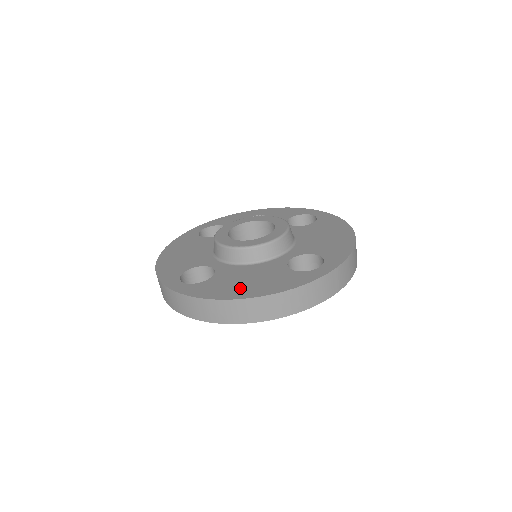
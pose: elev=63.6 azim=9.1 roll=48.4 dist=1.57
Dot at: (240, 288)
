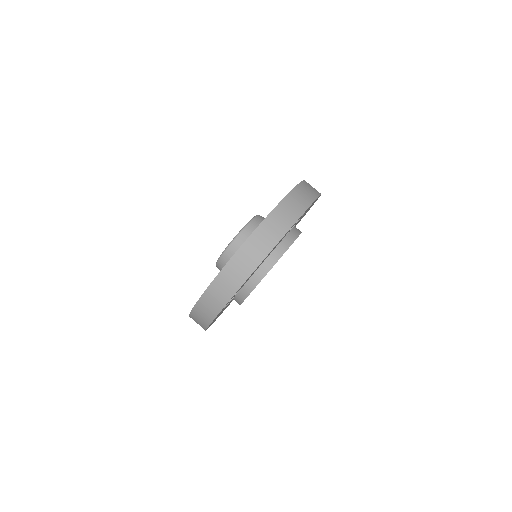
Dot at: occluded
